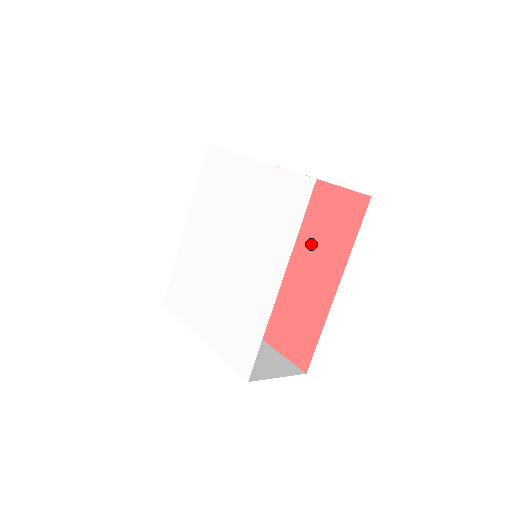
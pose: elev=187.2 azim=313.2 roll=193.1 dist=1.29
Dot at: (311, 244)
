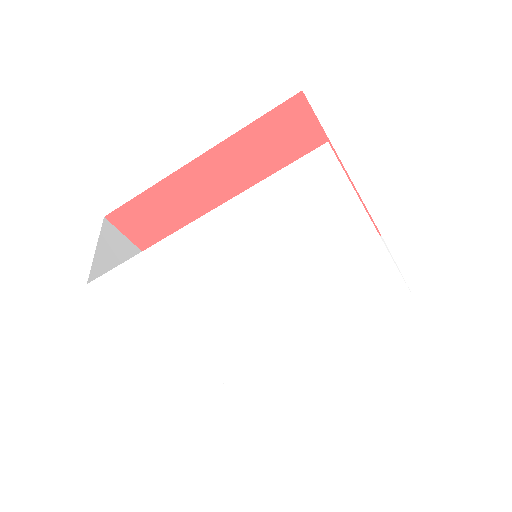
Dot at: occluded
